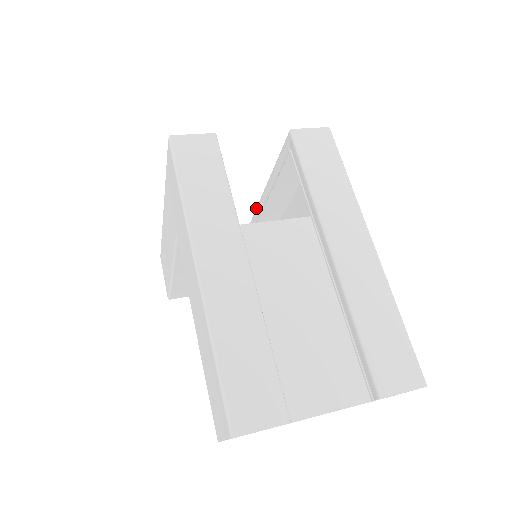
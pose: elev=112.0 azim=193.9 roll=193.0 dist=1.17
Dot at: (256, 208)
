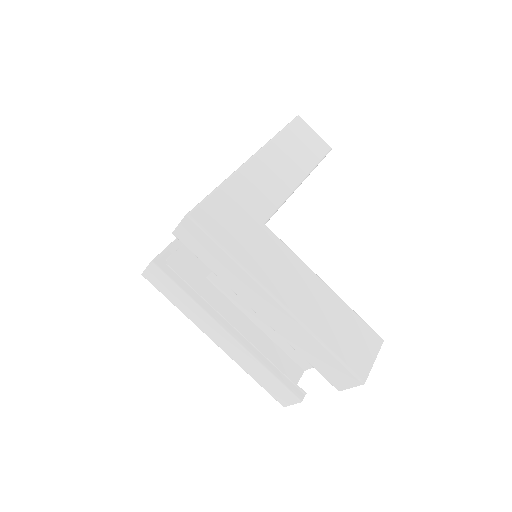
Dot at: occluded
